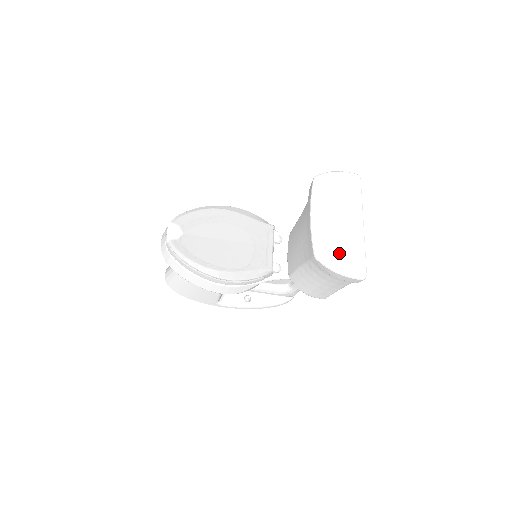
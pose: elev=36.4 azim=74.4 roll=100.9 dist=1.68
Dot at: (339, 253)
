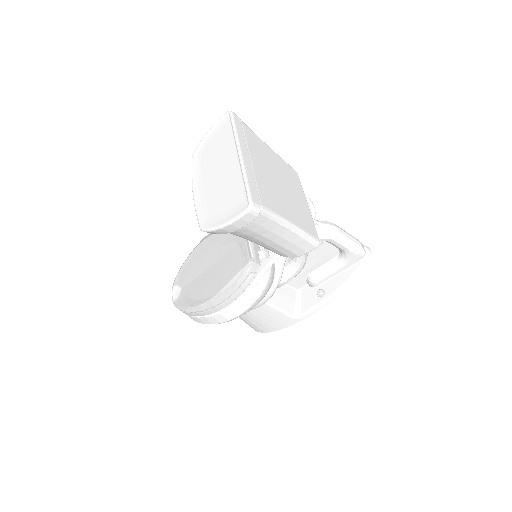
Dot at: (221, 205)
